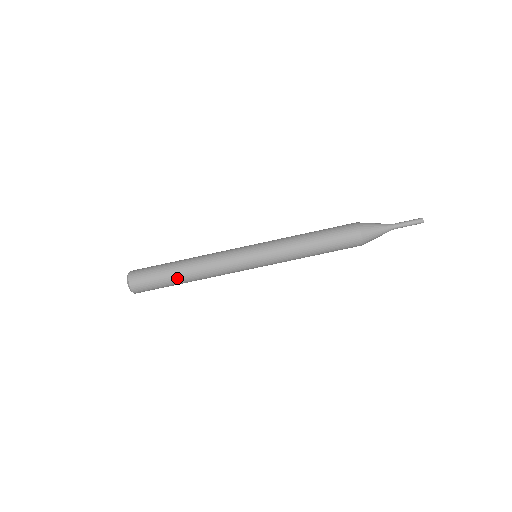
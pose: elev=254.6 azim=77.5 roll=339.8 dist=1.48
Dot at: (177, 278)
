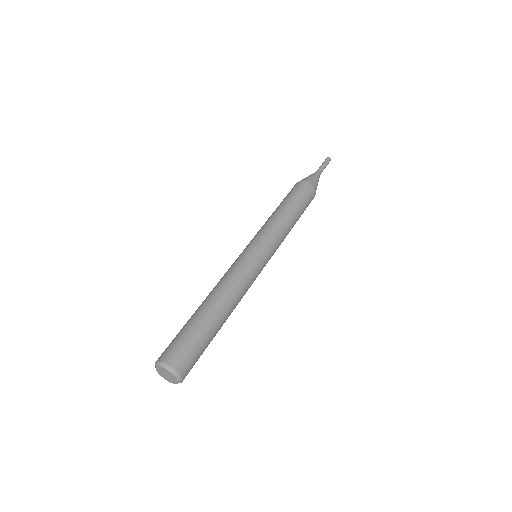
Dot at: (211, 318)
